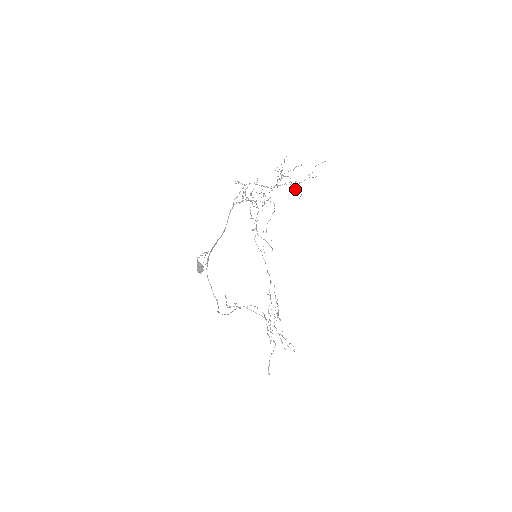
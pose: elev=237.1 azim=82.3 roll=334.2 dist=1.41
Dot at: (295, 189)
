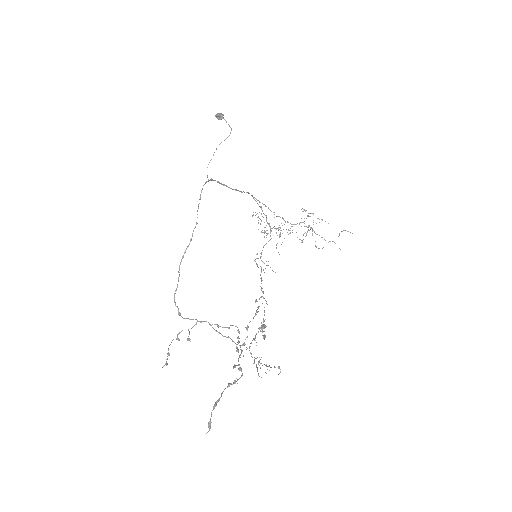
Dot at: (315, 246)
